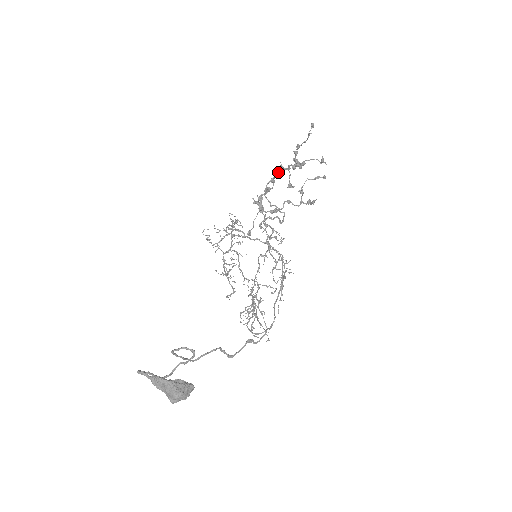
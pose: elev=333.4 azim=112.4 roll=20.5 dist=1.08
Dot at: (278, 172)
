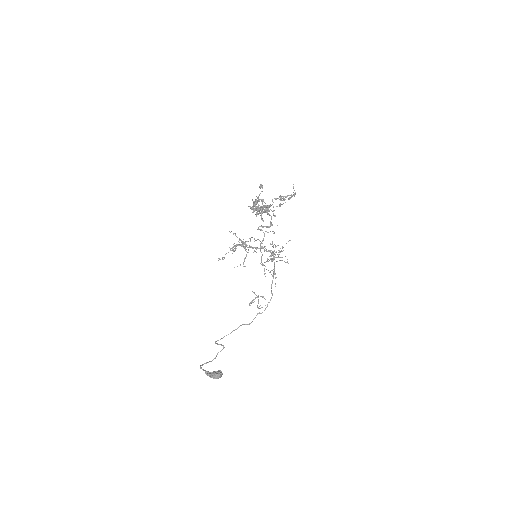
Dot at: (257, 201)
